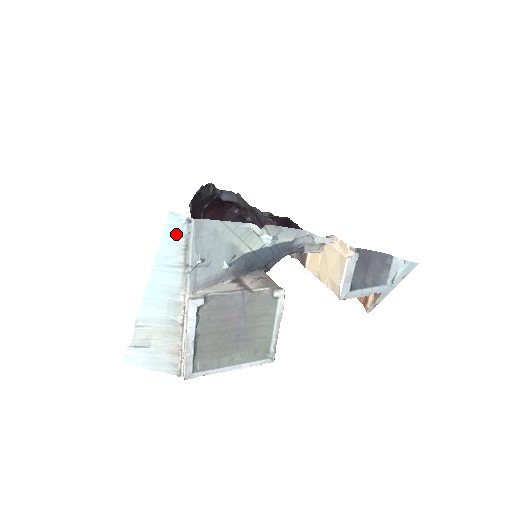
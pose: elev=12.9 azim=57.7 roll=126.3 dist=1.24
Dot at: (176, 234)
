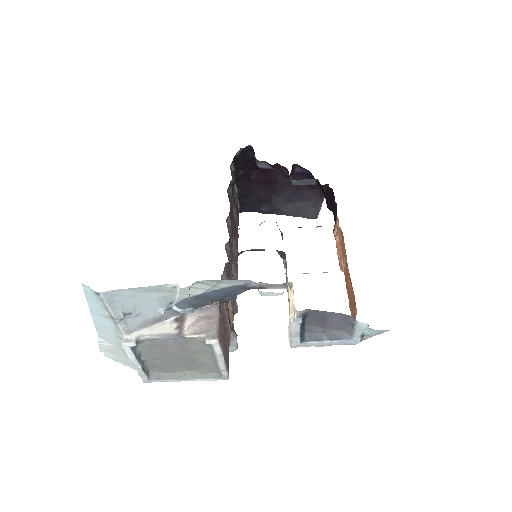
Dot at: (94, 298)
